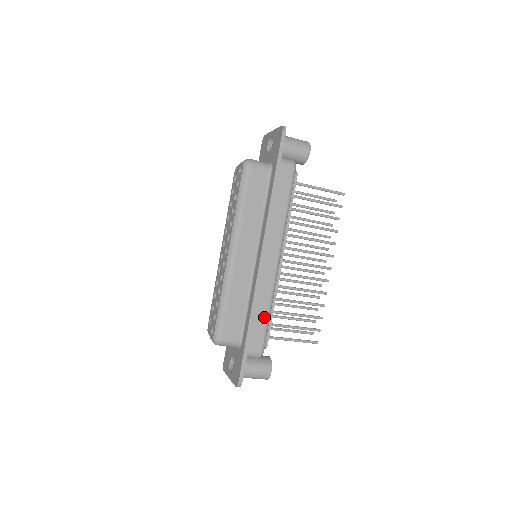
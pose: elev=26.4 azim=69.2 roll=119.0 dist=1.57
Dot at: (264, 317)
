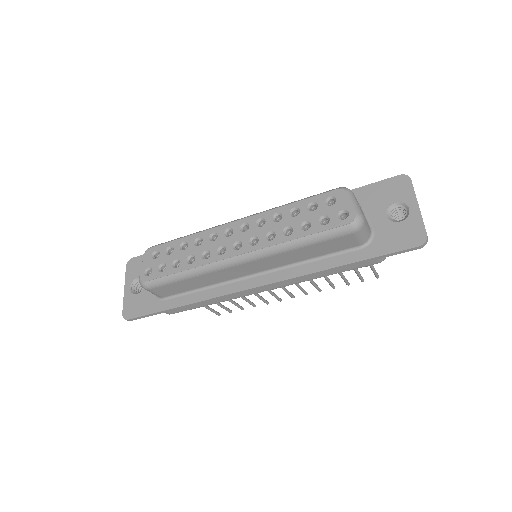
Dot at: (202, 305)
